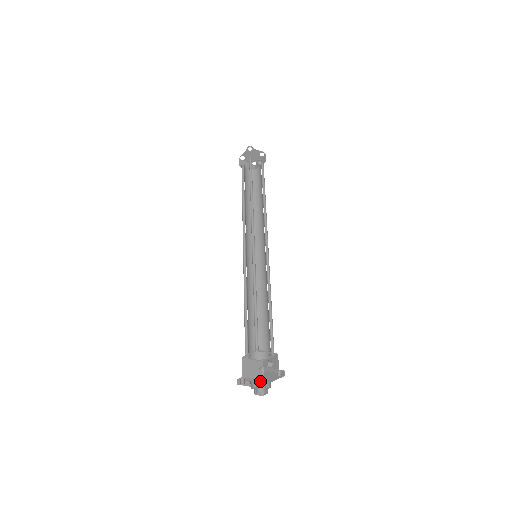
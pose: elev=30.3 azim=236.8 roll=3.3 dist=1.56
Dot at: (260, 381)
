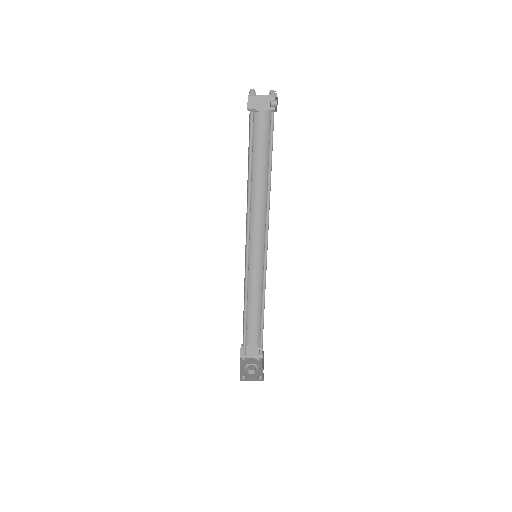
Dot at: (249, 372)
